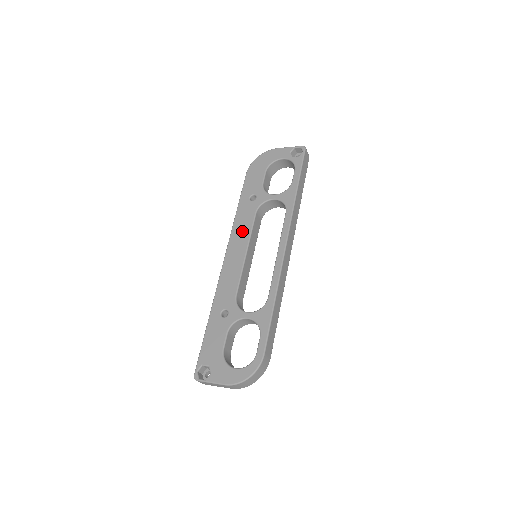
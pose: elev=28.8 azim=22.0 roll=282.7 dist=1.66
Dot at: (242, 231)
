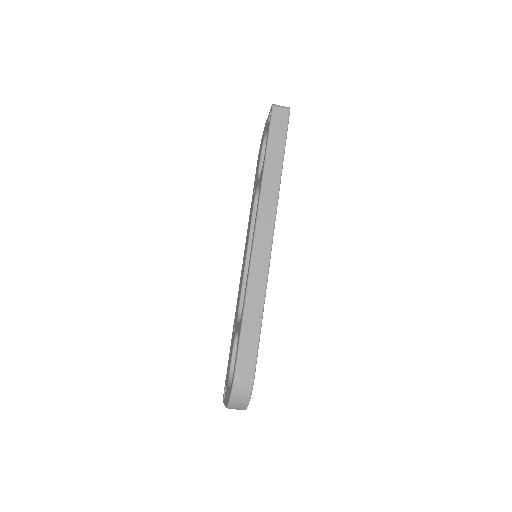
Dot at: (248, 233)
